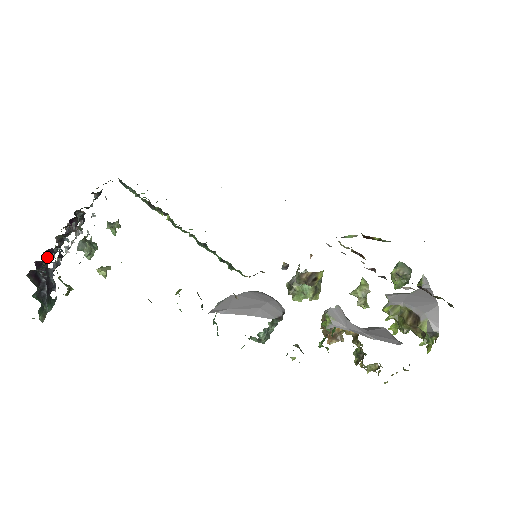
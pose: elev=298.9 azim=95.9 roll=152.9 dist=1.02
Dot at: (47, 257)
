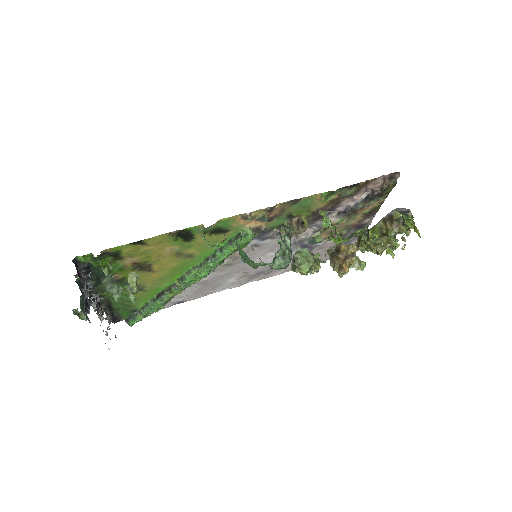
Dot at: occluded
